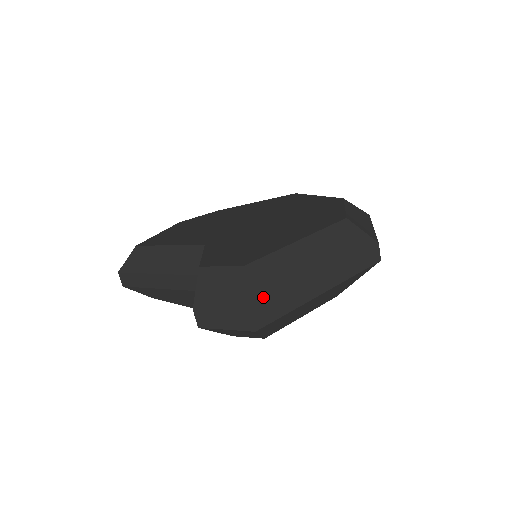
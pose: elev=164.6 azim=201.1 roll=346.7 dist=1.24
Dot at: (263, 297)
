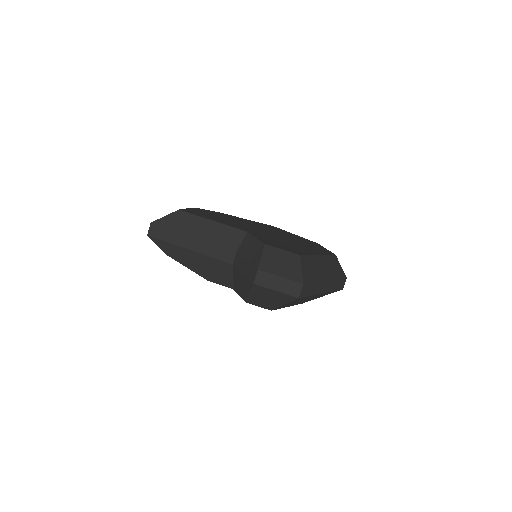
Dot at: (308, 279)
